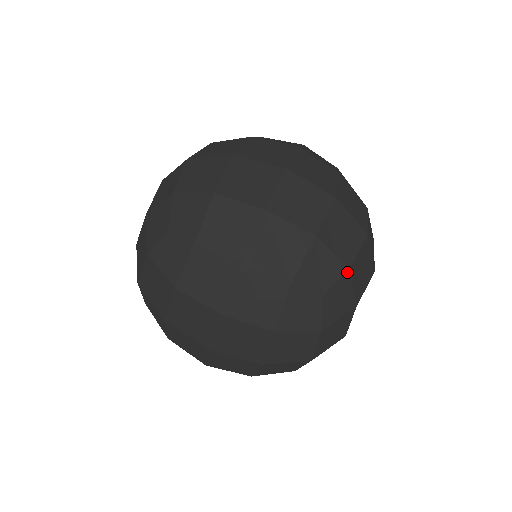
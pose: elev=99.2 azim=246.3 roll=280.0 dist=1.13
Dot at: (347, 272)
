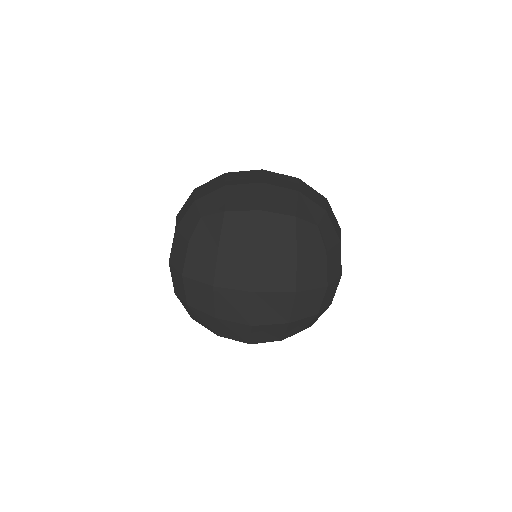
Dot at: (325, 213)
